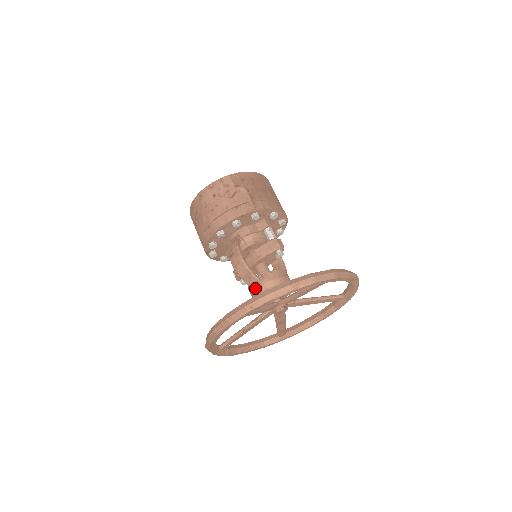
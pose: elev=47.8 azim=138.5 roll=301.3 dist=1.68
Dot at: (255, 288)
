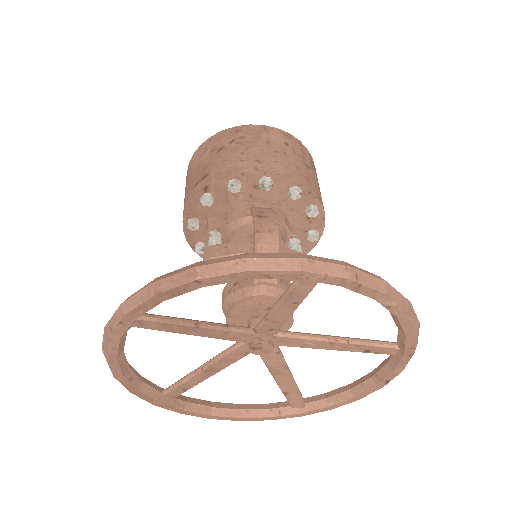
Dot at: (261, 283)
